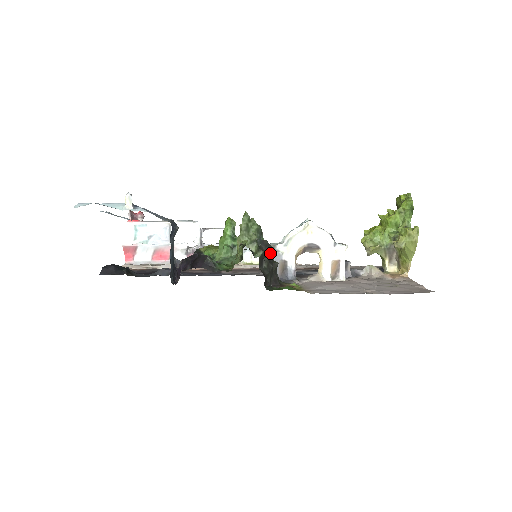
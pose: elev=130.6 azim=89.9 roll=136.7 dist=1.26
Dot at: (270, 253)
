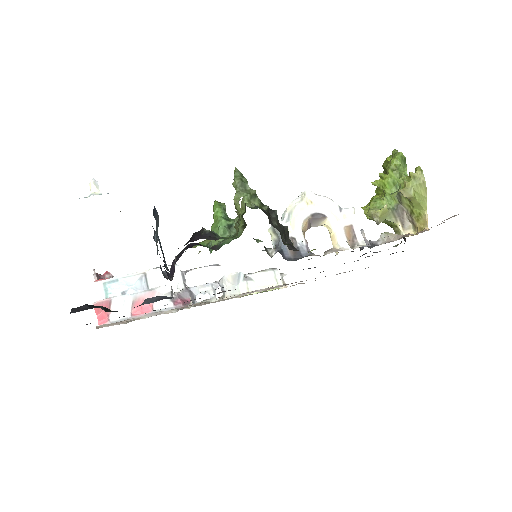
Dot at: (275, 216)
